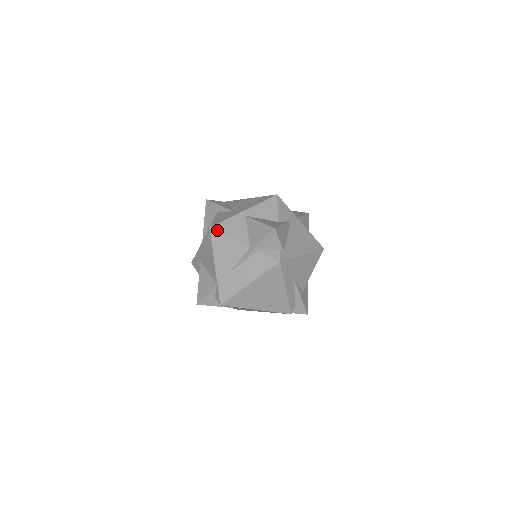
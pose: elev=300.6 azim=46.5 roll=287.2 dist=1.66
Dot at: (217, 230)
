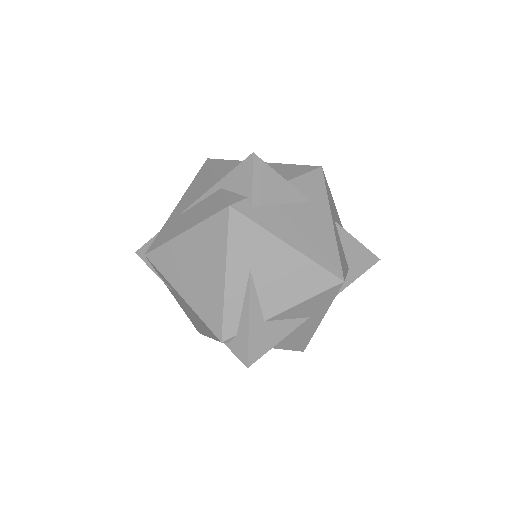
Dot at: (211, 162)
